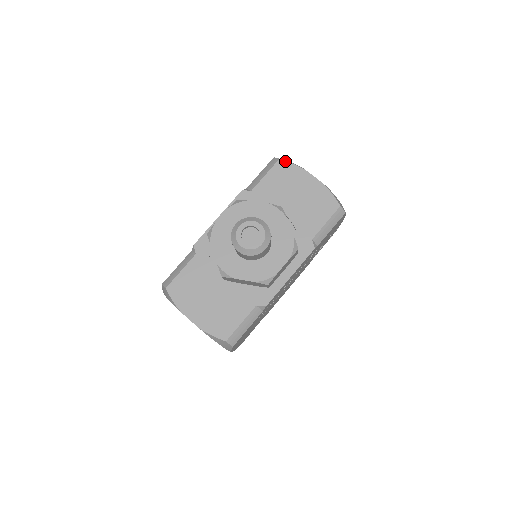
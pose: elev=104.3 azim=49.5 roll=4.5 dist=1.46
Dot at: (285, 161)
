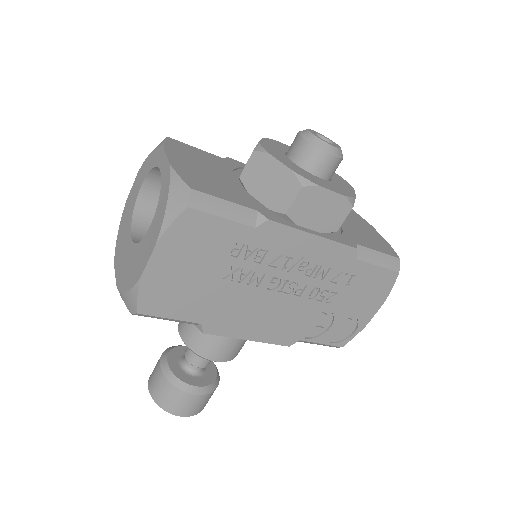
Dot at: occluded
